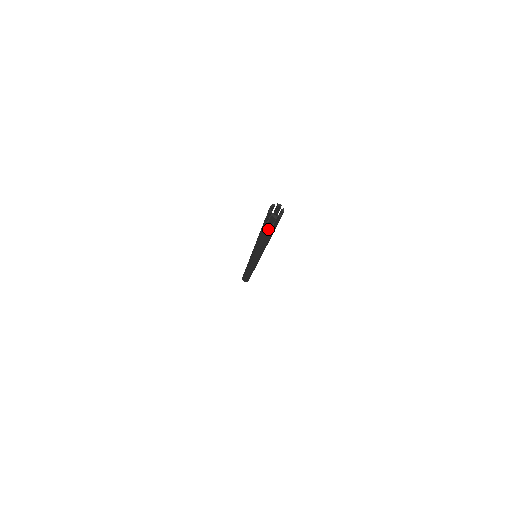
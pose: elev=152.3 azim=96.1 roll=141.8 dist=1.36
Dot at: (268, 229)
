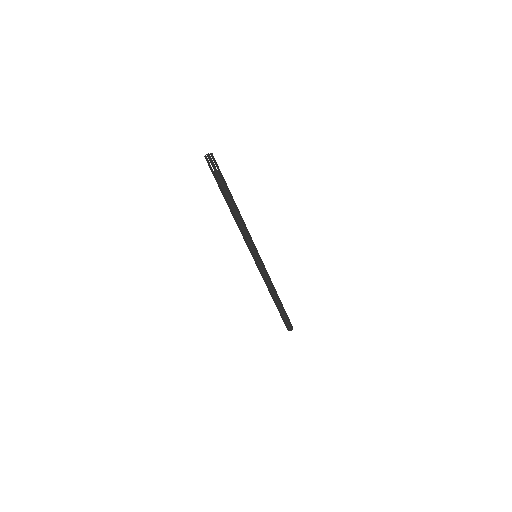
Dot at: (217, 182)
